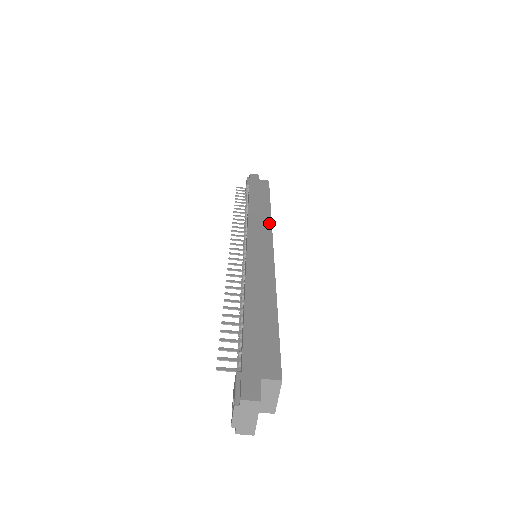
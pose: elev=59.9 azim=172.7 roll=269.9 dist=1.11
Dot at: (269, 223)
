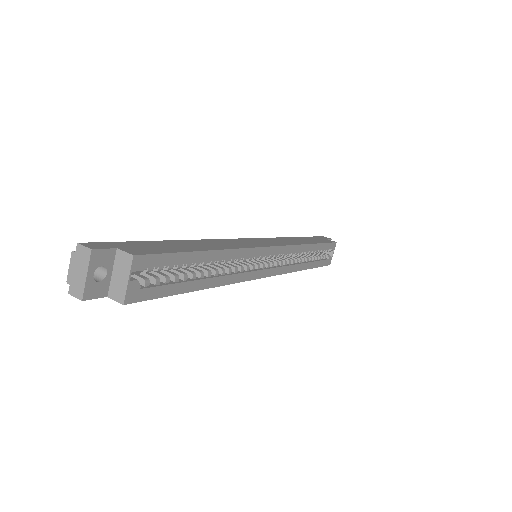
Dot at: (292, 244)
